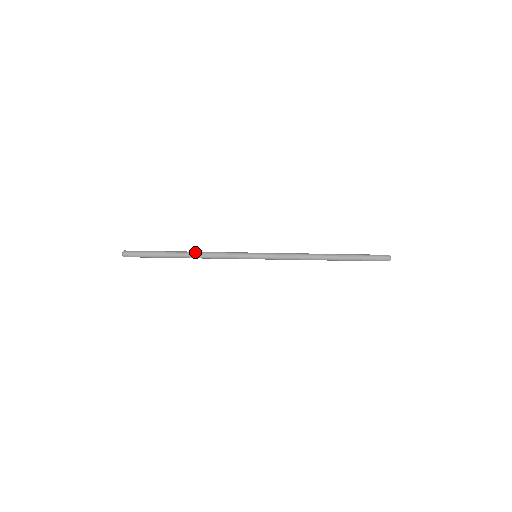
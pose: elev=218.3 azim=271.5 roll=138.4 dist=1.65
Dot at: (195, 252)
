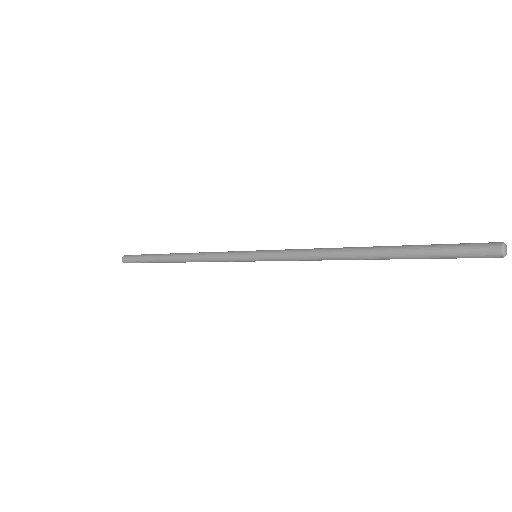
Dot at: (186, 253)
